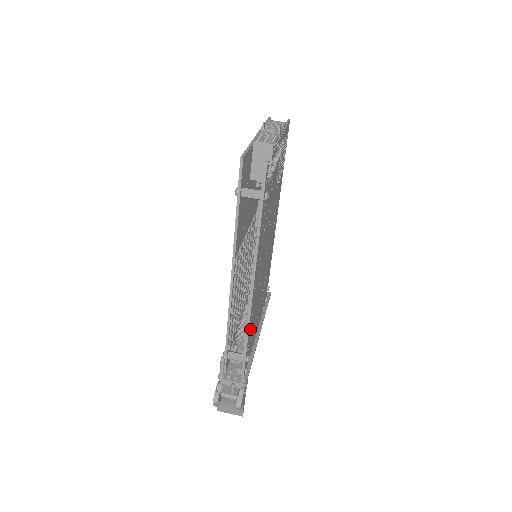
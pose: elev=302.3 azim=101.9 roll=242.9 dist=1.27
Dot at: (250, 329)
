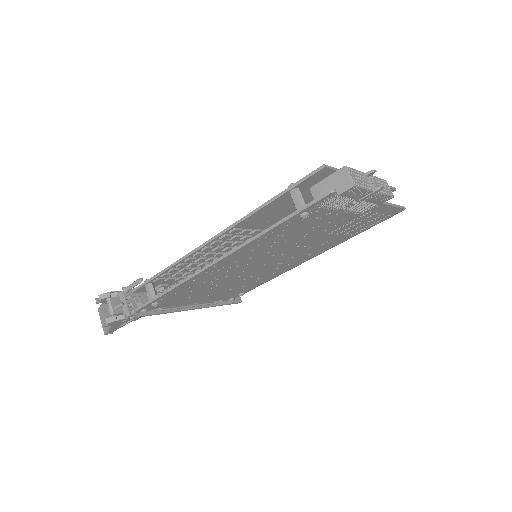
Dot at: (181, 288)
